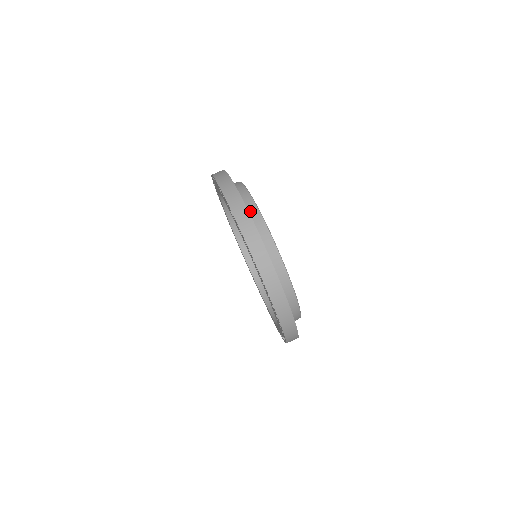
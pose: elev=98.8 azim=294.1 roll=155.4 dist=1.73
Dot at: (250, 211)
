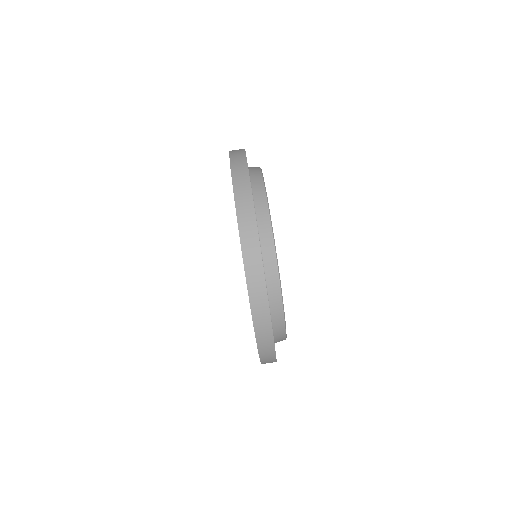
Dot at: (269, 280)
